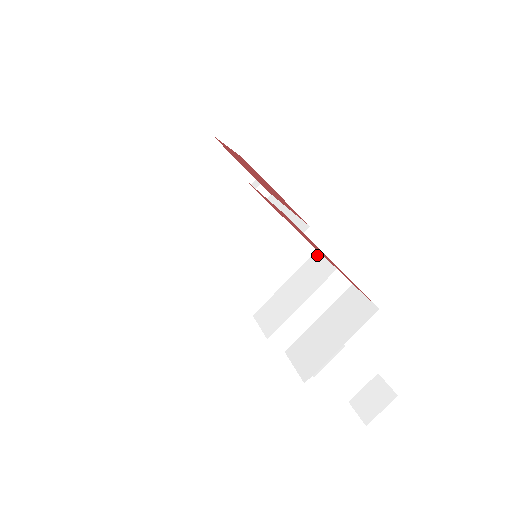
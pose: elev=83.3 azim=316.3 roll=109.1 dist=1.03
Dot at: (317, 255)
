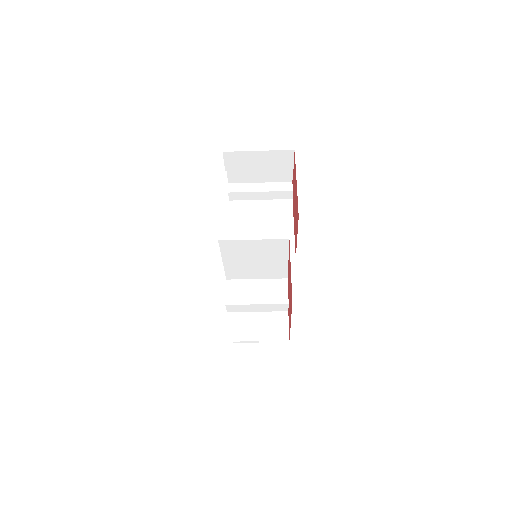
Dot at: (286, 282)
